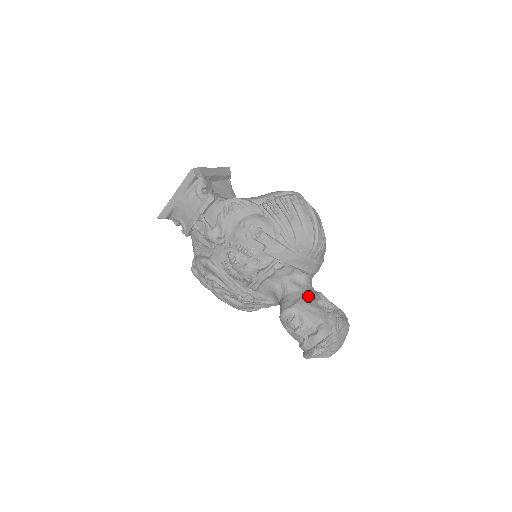
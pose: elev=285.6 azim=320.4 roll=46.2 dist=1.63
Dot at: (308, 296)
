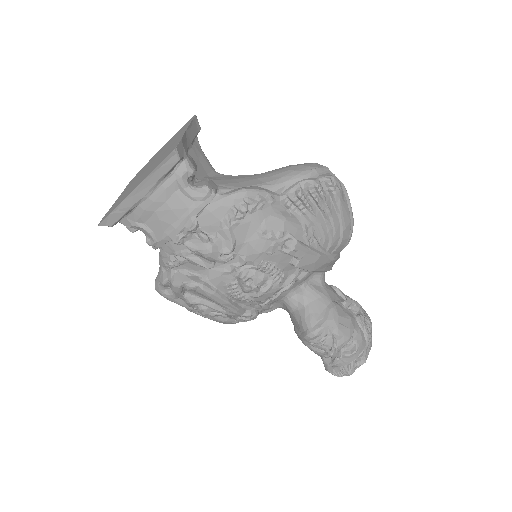
Dot at: (334, 302)
